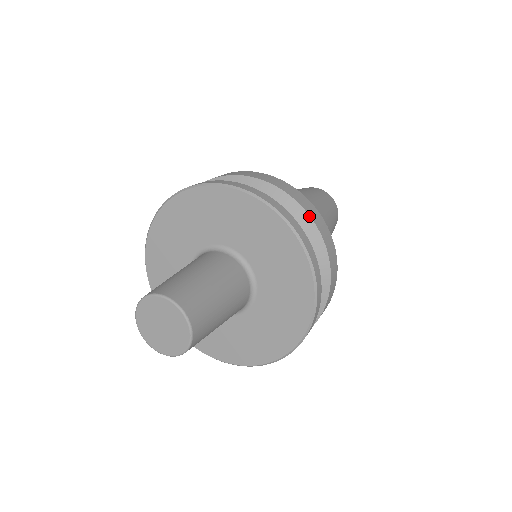
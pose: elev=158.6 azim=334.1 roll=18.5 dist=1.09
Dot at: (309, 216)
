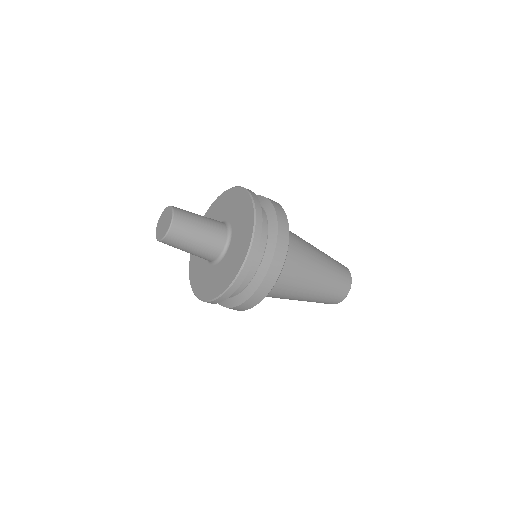
Dot at: occluded
